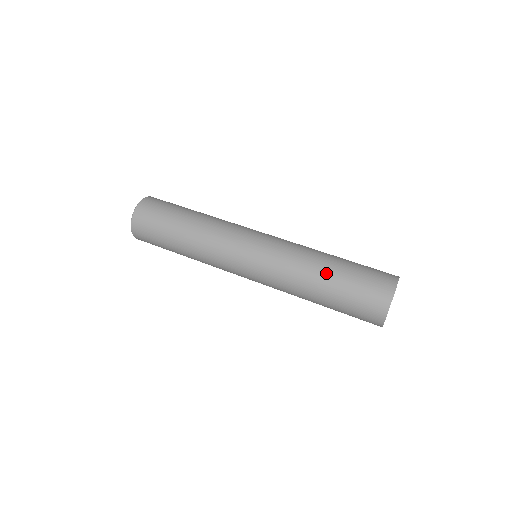
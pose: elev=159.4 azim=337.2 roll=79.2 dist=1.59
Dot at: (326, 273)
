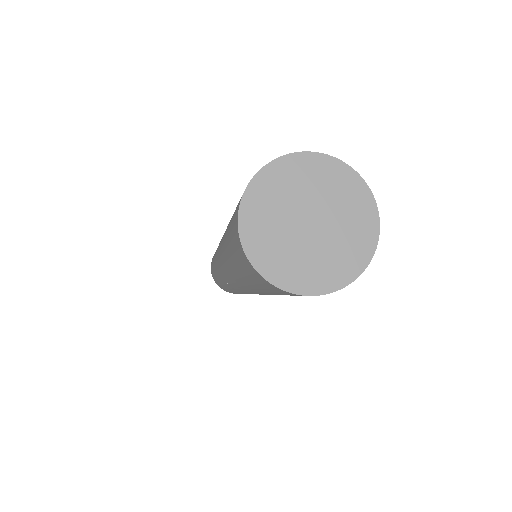
Dot at: occluded
